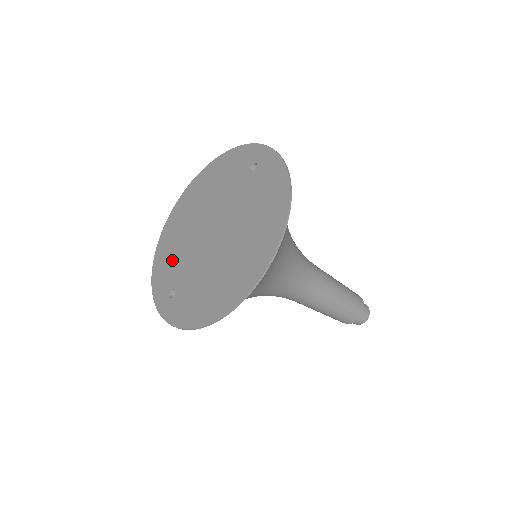
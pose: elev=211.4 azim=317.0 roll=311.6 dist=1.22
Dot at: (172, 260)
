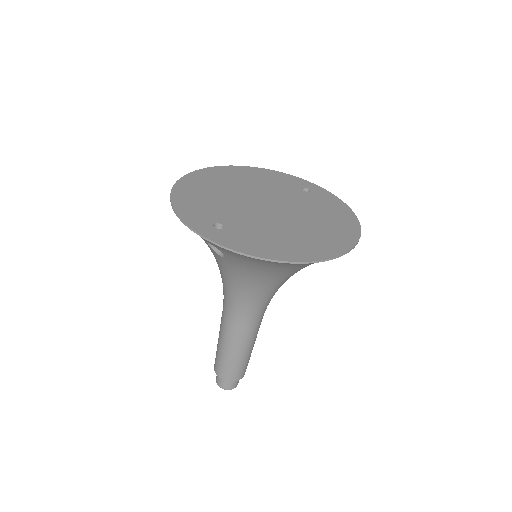
Dot at: (208, 203)
